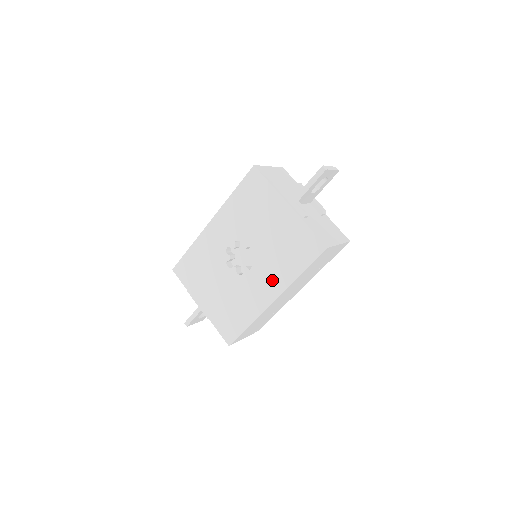
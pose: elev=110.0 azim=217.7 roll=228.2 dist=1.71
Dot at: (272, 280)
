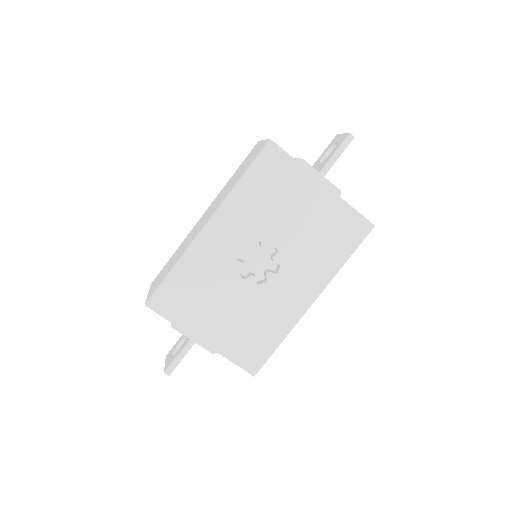
Dot at: (309, 279)
